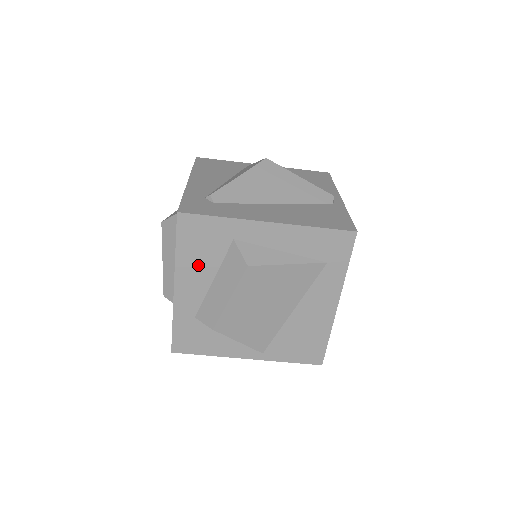
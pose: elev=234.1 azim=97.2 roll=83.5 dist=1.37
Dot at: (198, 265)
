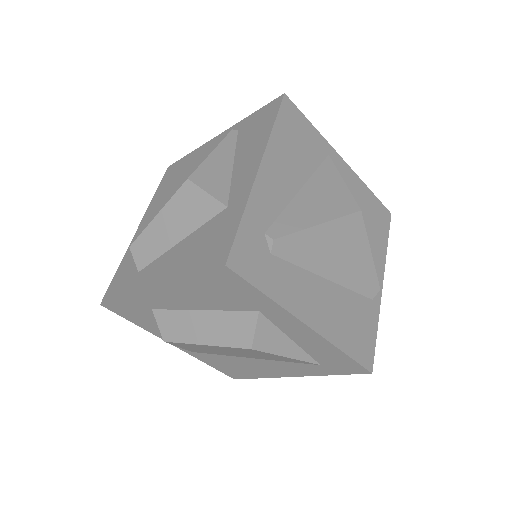
Dot at: (199, 296)
